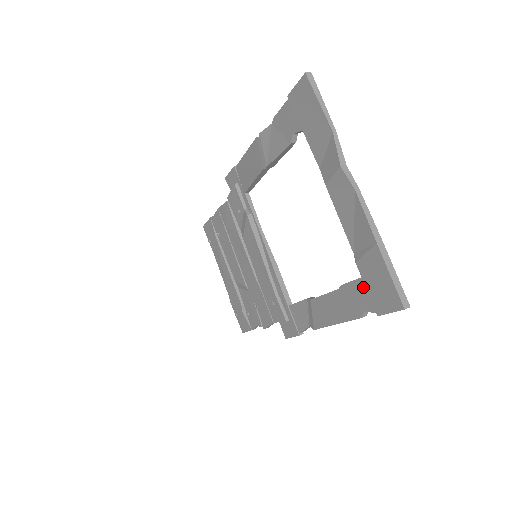
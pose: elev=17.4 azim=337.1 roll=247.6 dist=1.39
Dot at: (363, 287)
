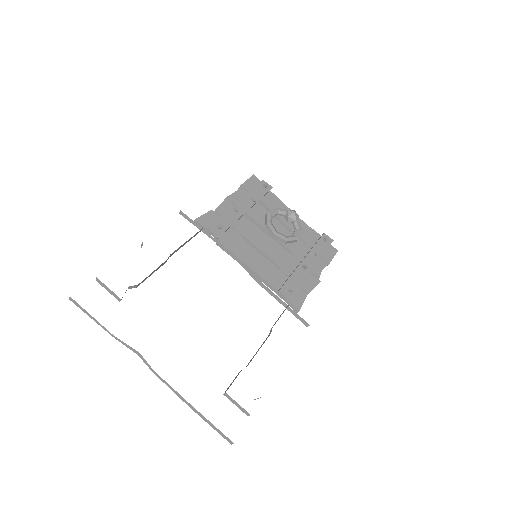
Dot at: occluded
